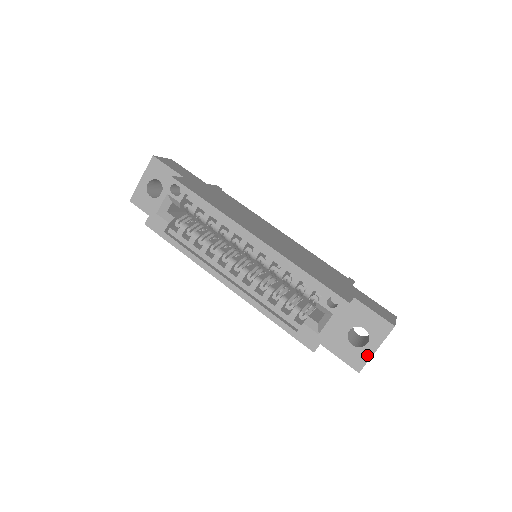
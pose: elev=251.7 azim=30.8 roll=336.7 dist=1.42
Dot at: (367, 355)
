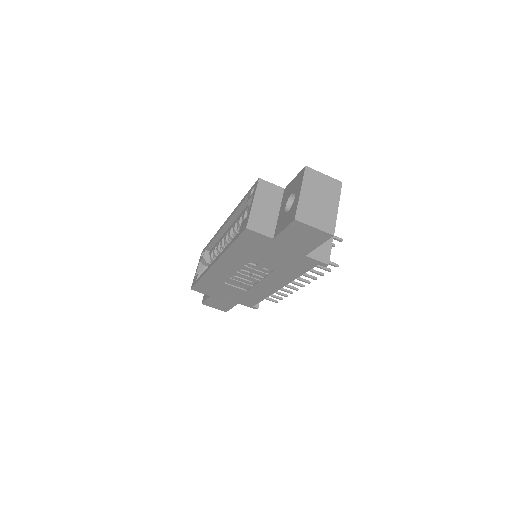
Dot at: (296, 203)
